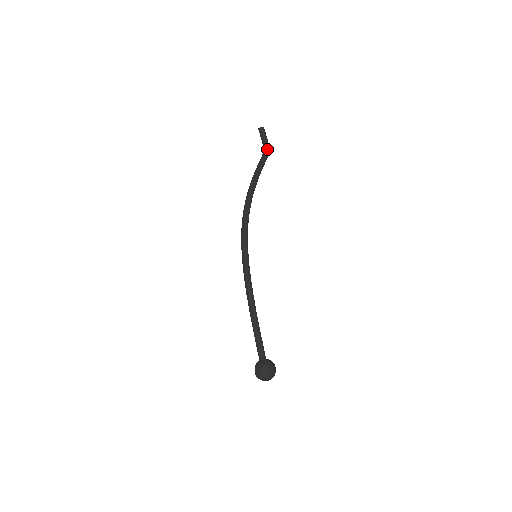
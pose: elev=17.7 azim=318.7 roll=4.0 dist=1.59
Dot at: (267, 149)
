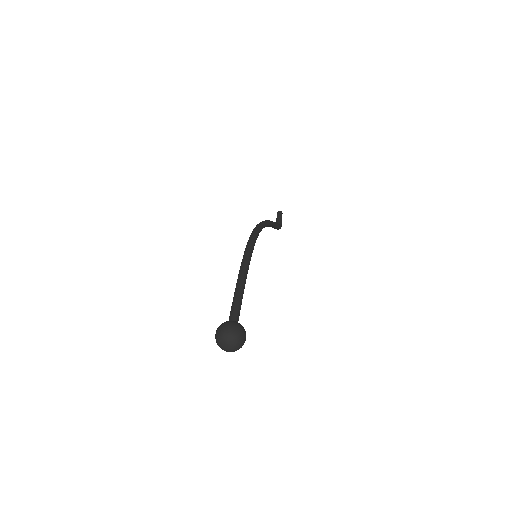
Dot at: (280, 224)
